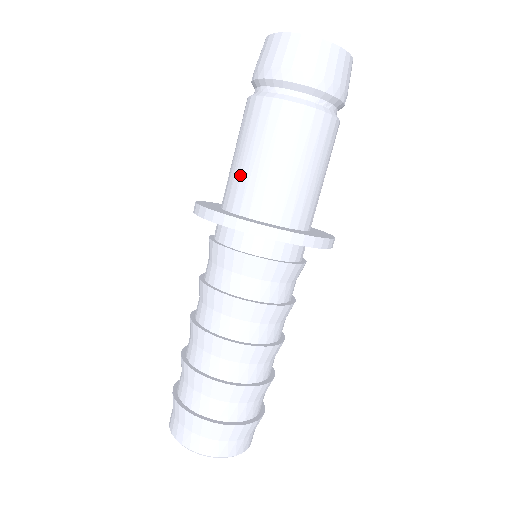
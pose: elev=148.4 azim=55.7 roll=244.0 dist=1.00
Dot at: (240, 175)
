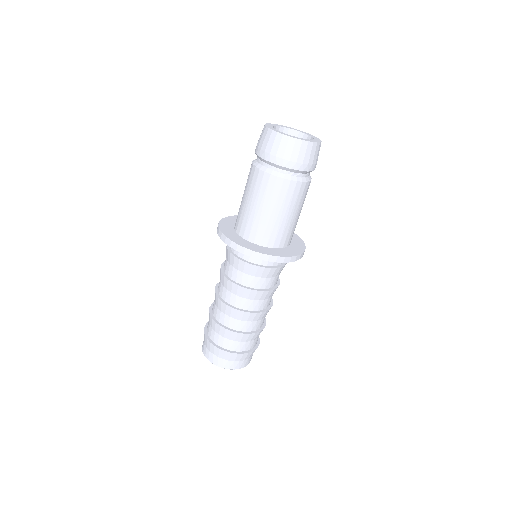
Dot at: (241, 211)
